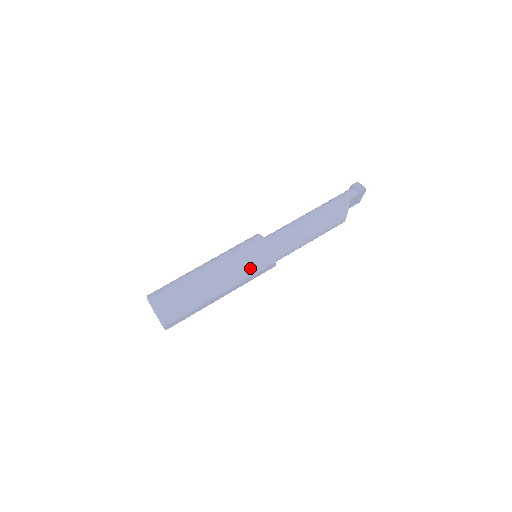
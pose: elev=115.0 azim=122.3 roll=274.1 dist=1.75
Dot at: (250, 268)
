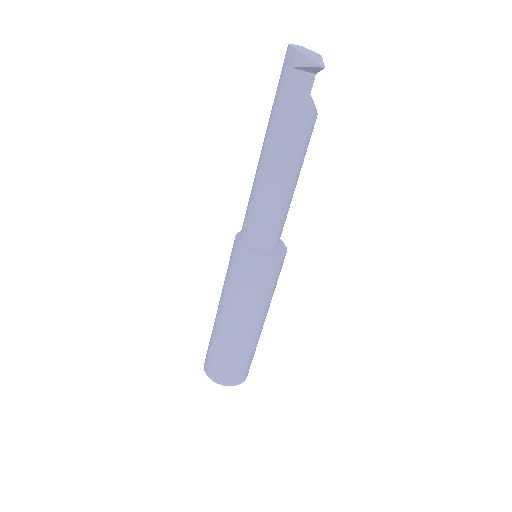
Dot at: (274, 287)
